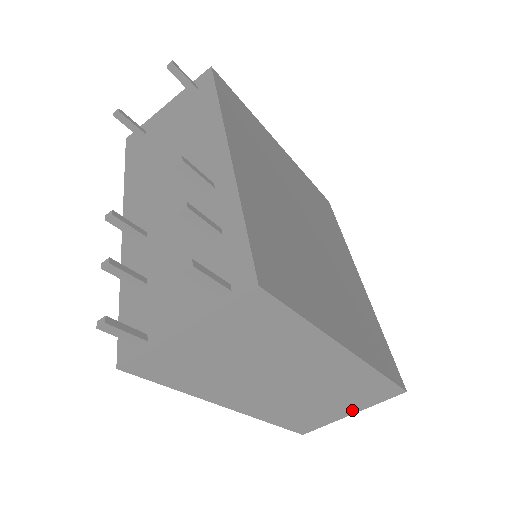
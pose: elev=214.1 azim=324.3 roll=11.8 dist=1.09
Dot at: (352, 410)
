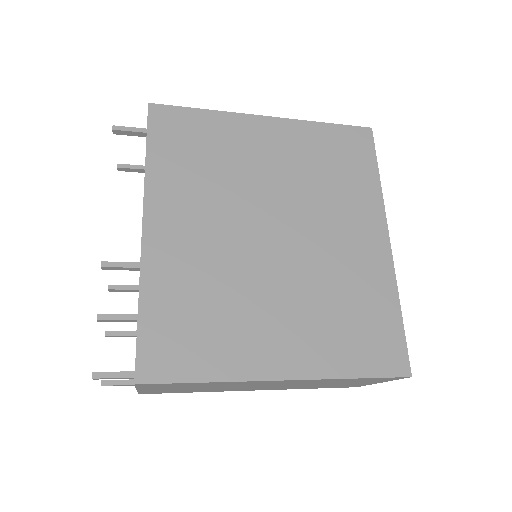
Dot at: (374, 382)
